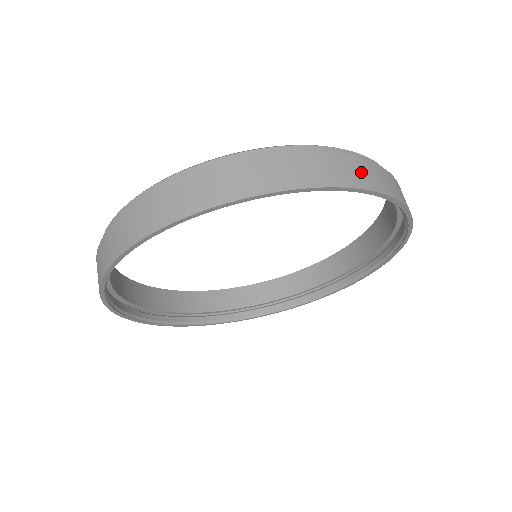
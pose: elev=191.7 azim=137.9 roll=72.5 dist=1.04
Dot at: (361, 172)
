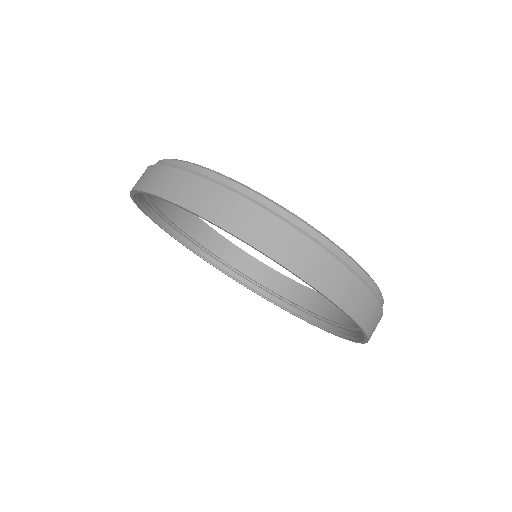
Dot at: (376, 324)
